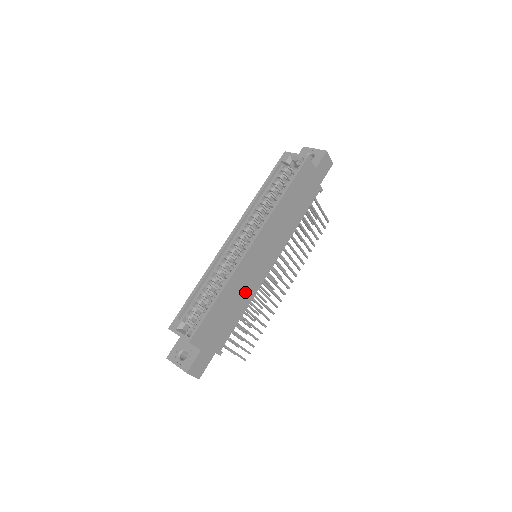
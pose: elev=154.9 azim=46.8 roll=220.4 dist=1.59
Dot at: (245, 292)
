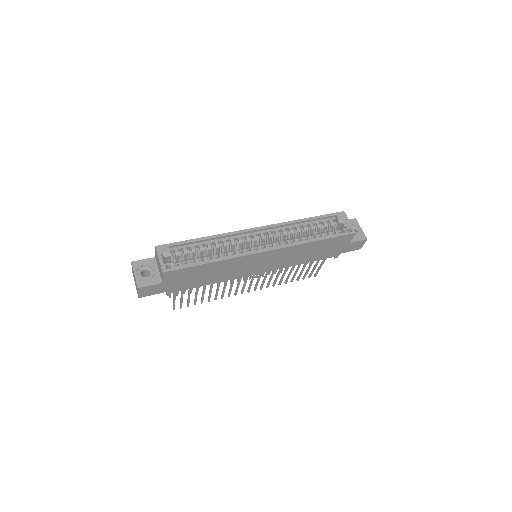
Dot at: (227, 273)
